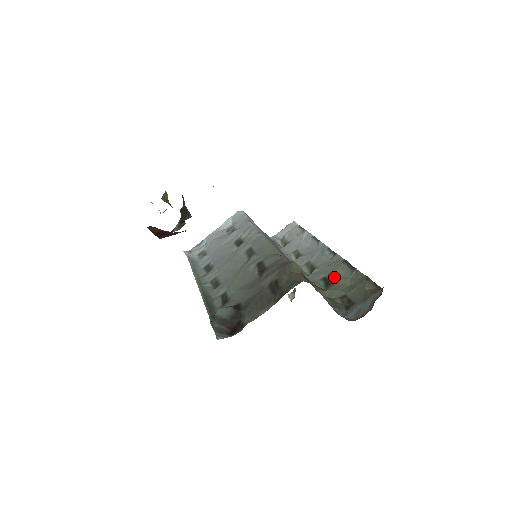
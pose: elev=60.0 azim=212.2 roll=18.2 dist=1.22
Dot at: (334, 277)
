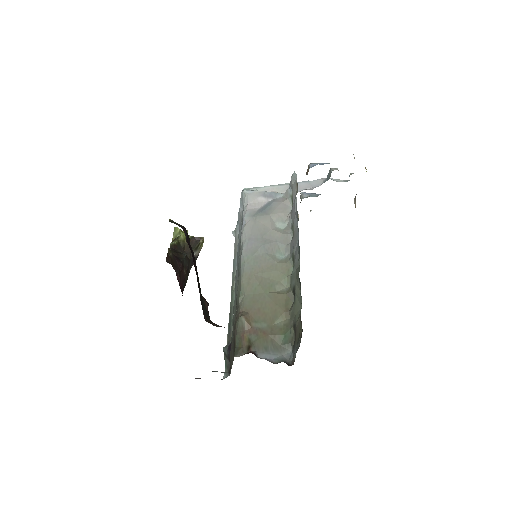
Dot at: (297, 291)
